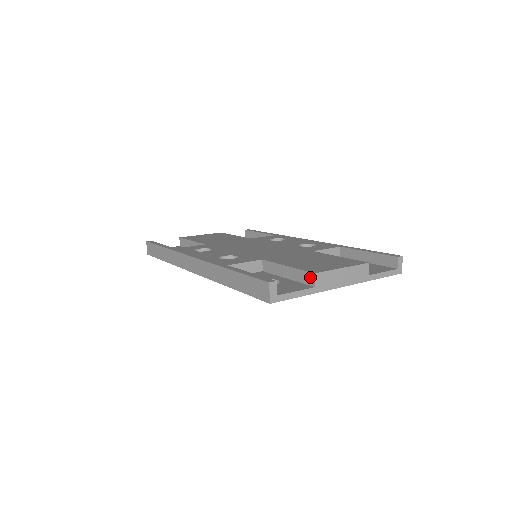
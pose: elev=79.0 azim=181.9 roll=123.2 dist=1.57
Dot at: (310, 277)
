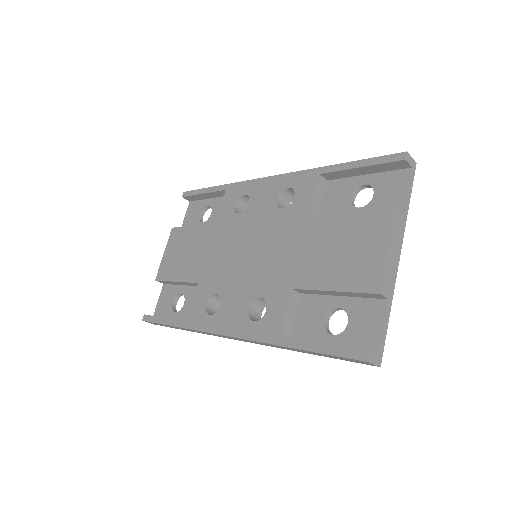
Dot at: (376, 296)
